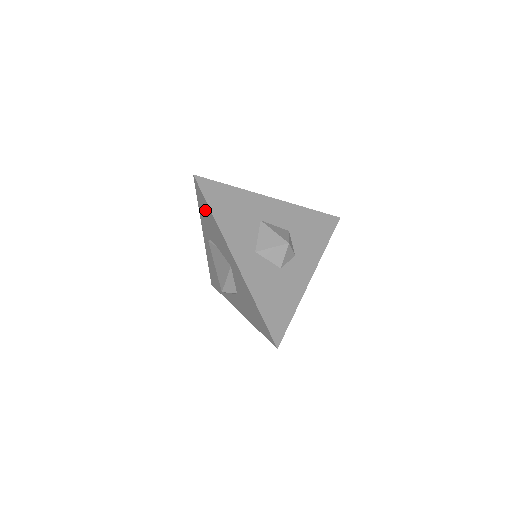
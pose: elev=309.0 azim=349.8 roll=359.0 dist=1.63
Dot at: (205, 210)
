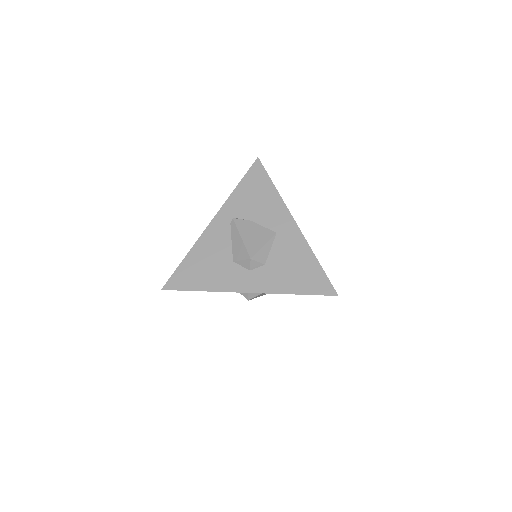
Dot at: (256, 186)
